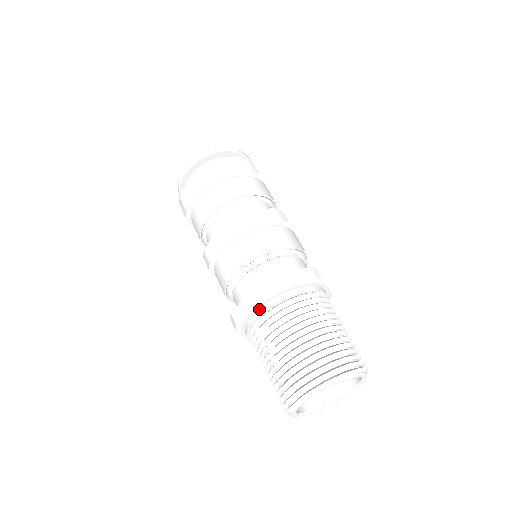
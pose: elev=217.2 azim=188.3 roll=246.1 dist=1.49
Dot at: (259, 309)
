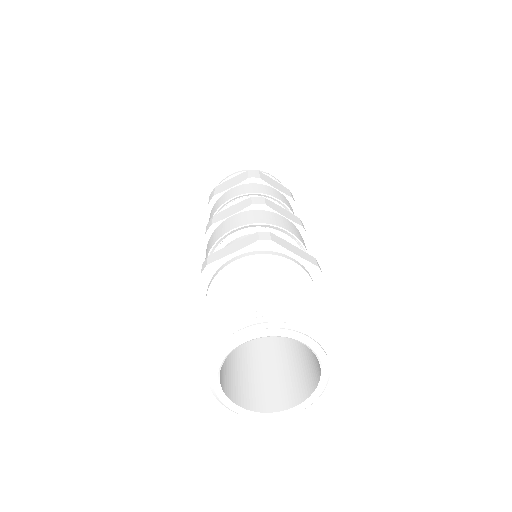
Dot at: (244, 254)
